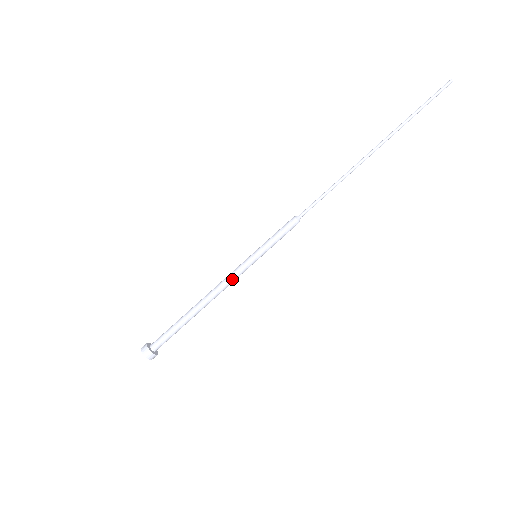
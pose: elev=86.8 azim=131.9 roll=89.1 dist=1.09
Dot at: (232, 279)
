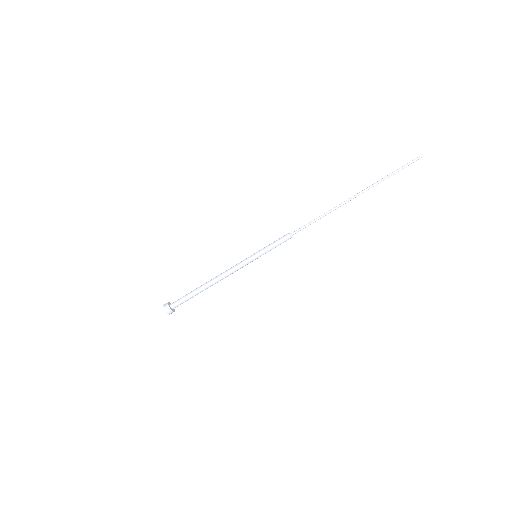
Dot at: (235, 268)
